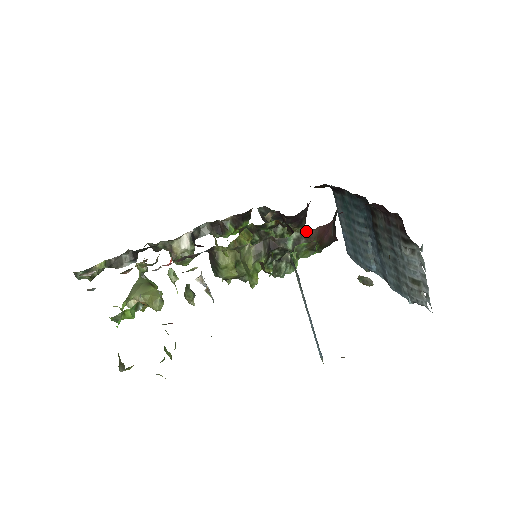
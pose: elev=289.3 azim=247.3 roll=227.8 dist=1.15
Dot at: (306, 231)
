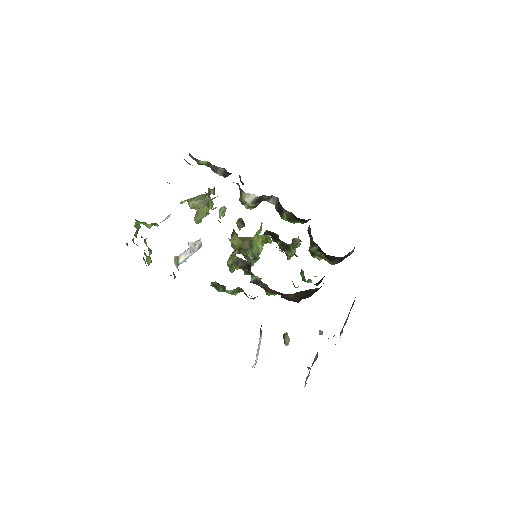
Dot at: occluded
